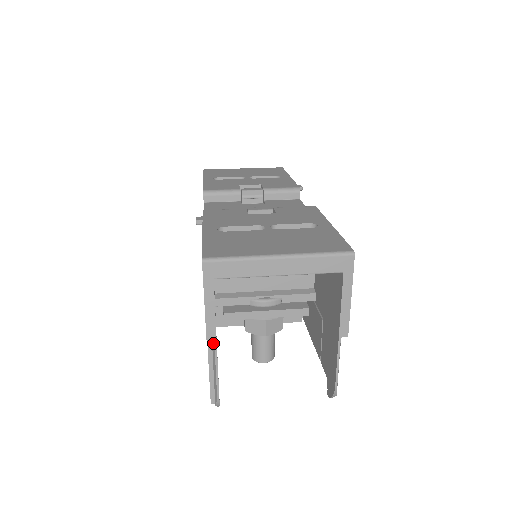
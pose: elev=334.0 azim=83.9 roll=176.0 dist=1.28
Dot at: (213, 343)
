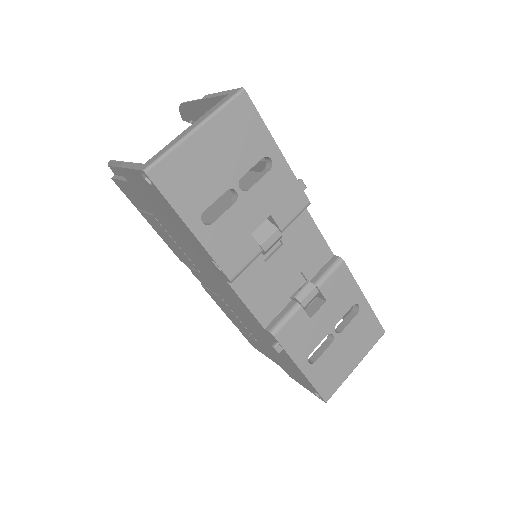
Dot at: occluded
